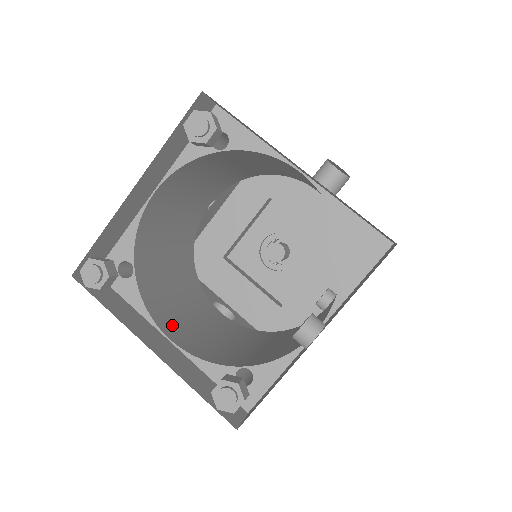
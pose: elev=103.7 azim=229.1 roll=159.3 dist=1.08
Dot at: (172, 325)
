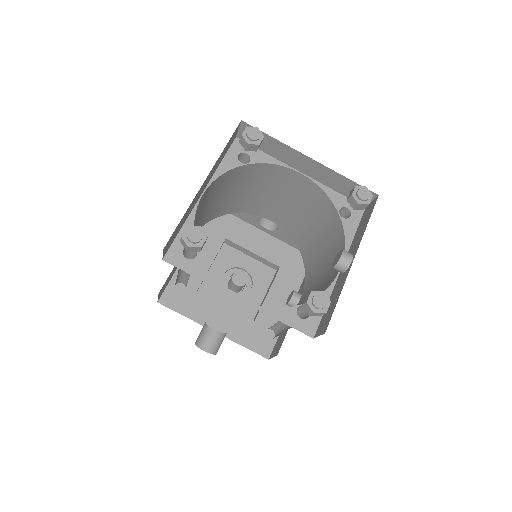
Dot at: occluded
